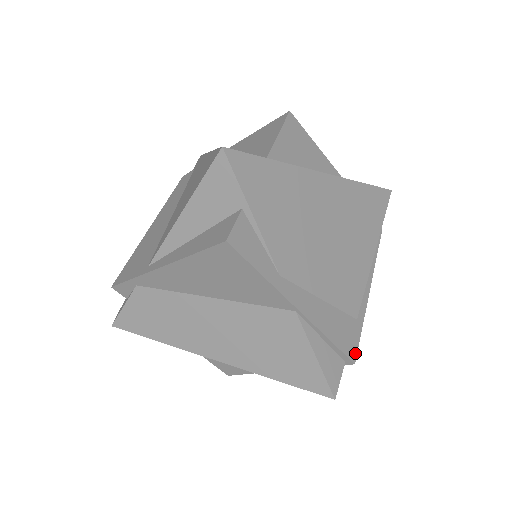
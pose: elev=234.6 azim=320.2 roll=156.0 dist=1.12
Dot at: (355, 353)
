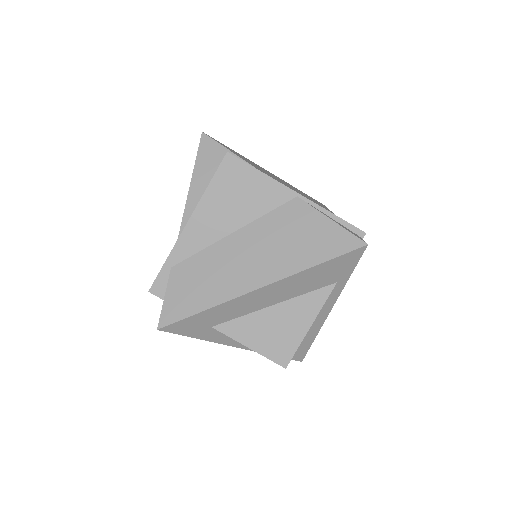
Dot at: occluded
